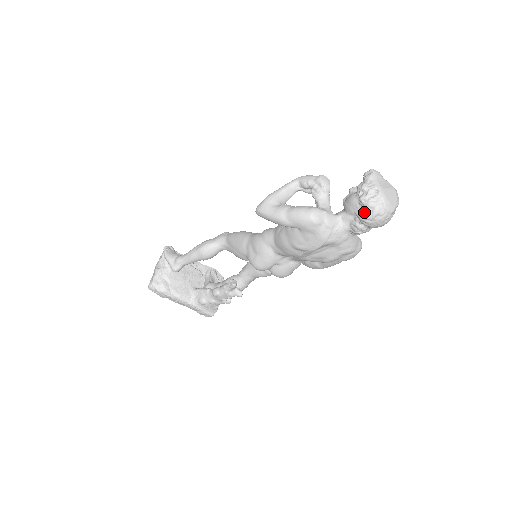
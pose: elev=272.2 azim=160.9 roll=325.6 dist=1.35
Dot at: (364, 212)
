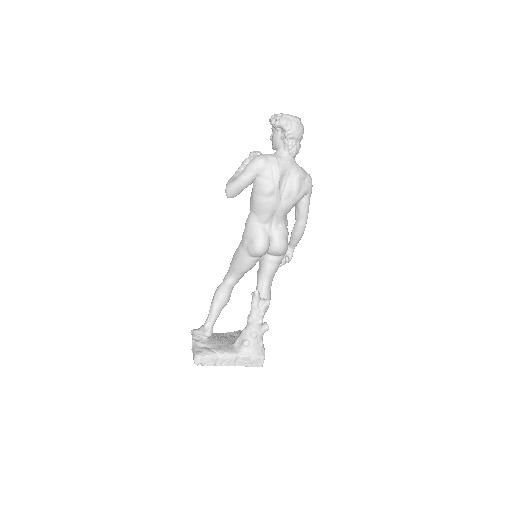
Dot at: (283, 128)
